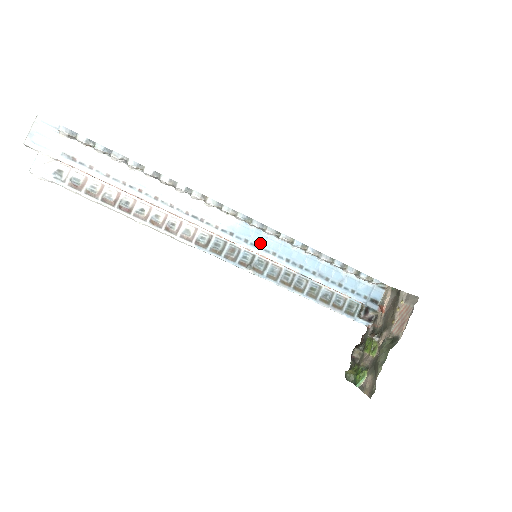
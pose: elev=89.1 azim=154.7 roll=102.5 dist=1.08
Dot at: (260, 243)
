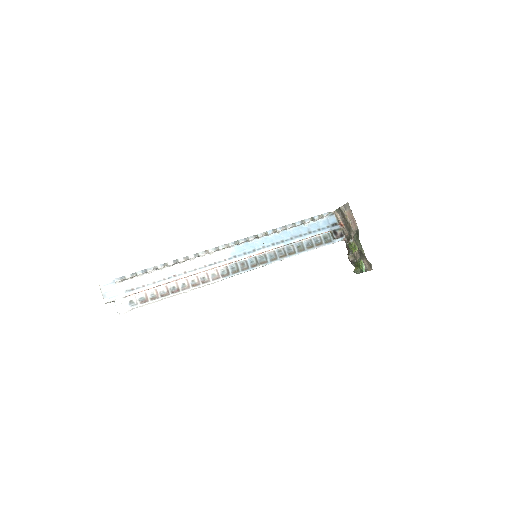
Dot at: (252, 248)
